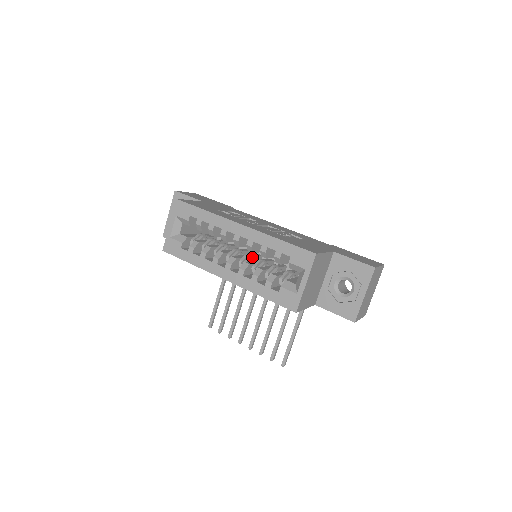
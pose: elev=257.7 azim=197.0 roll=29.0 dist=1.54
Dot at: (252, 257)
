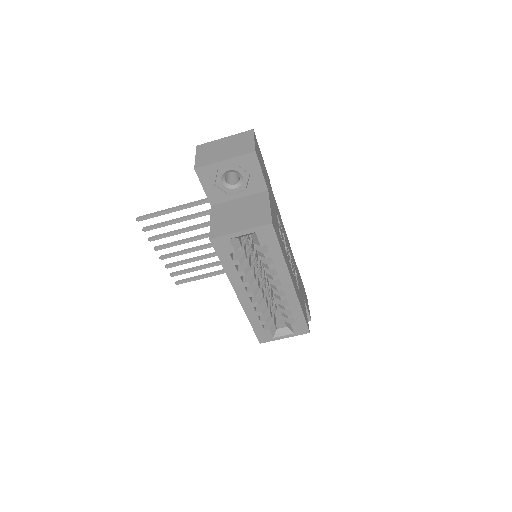
Dot at: occluded
